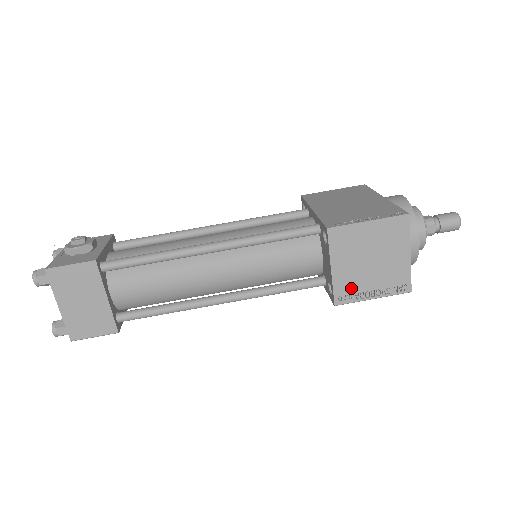
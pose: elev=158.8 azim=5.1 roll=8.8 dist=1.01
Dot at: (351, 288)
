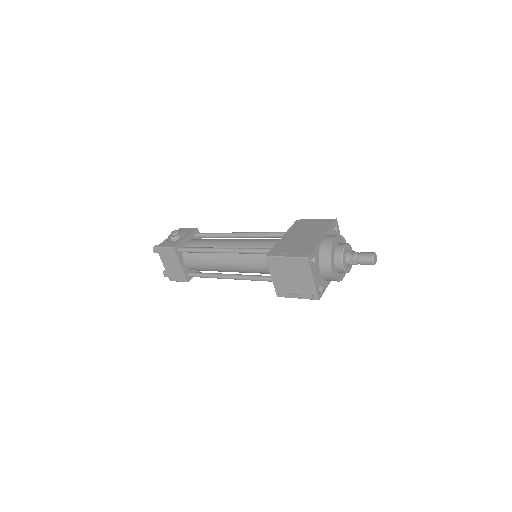
Dot at: (284, 290)
